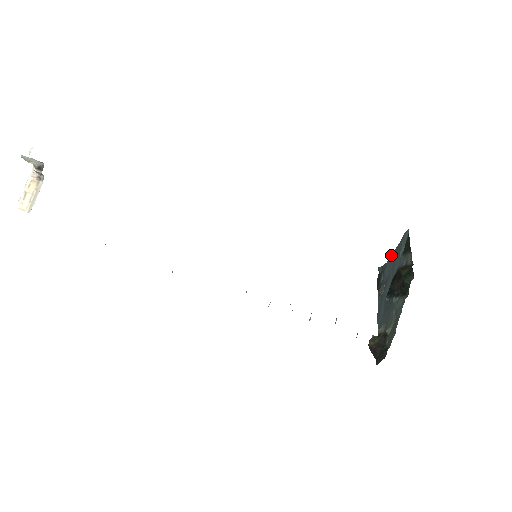
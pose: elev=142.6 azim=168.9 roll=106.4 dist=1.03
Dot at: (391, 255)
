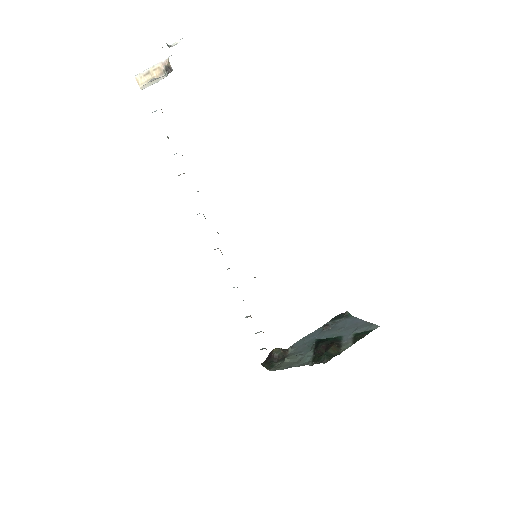
Dot at: (359, 319)
